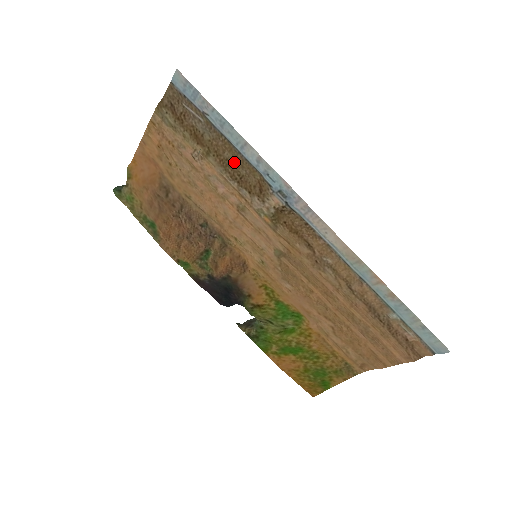
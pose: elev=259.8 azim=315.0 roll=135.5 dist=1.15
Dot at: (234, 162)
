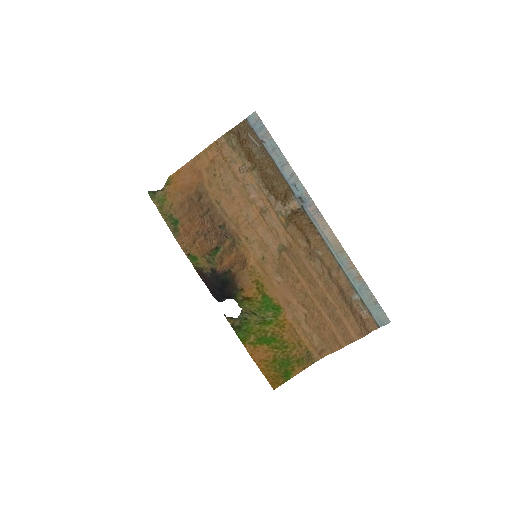
Dot at: (271, 176)
